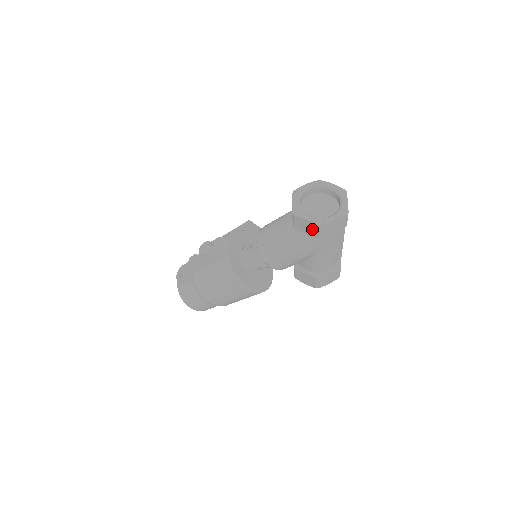
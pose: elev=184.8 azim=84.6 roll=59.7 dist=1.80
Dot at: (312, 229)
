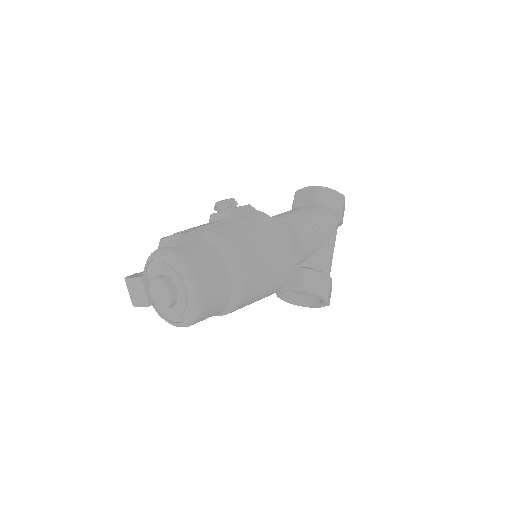
Dot at: (336, 200)
